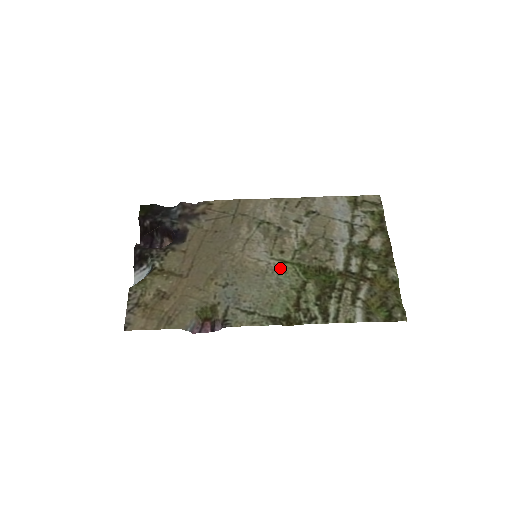
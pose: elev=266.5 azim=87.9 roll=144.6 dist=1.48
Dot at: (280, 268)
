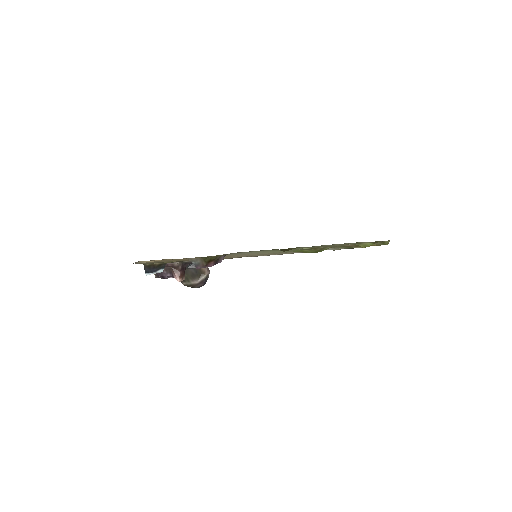
Dot at: occluded
